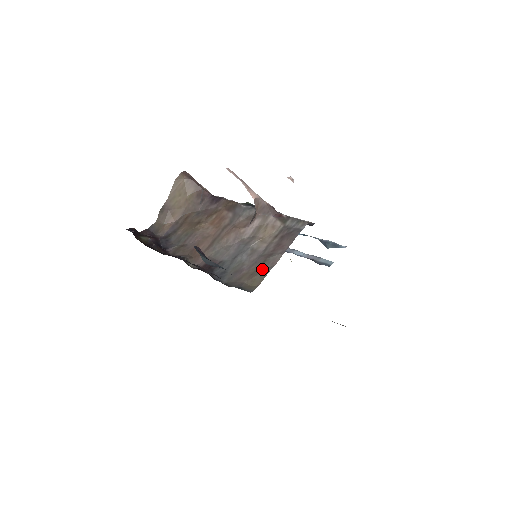
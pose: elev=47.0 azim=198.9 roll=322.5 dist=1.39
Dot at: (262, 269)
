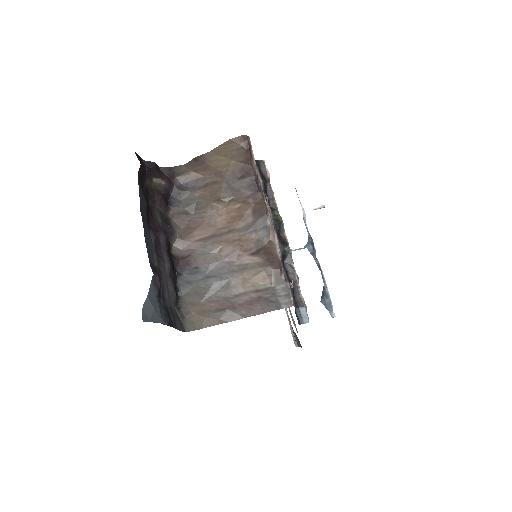
Dot at: (215, 315)
